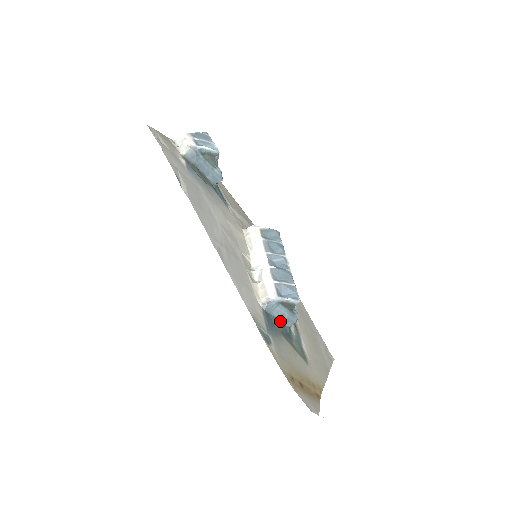
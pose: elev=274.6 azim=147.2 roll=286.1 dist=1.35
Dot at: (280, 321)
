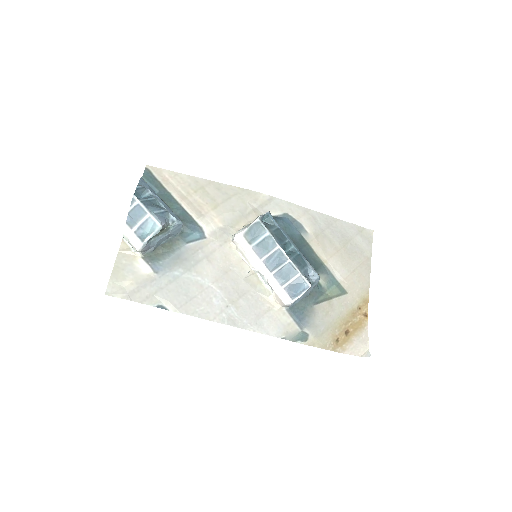
Dot at: (306, 296)
